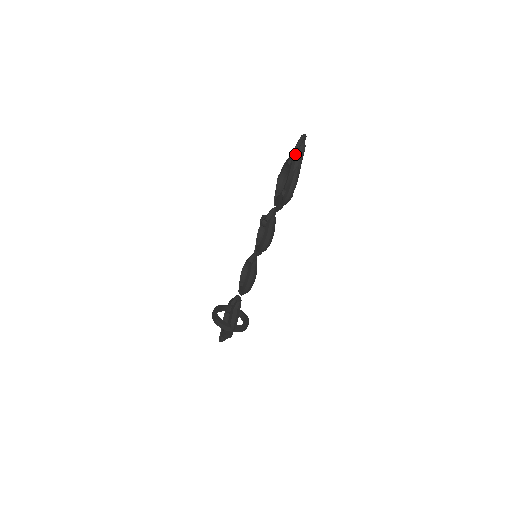
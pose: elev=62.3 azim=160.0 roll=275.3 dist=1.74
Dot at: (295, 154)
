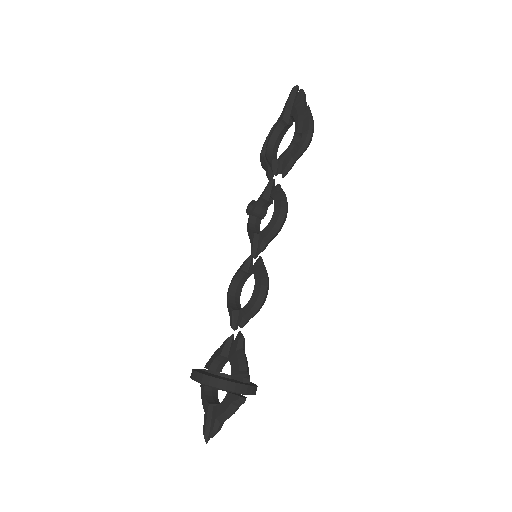
Dot at: (296, 100)
